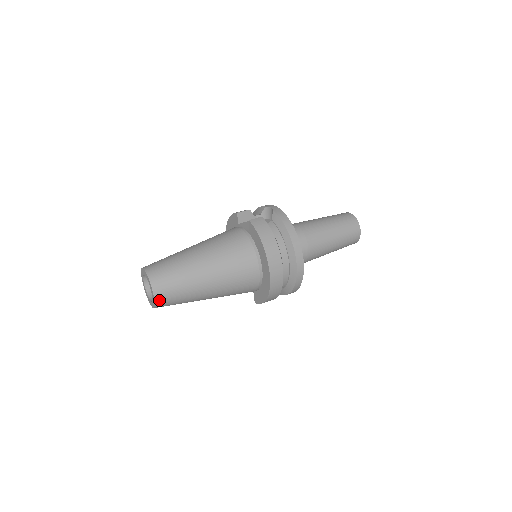
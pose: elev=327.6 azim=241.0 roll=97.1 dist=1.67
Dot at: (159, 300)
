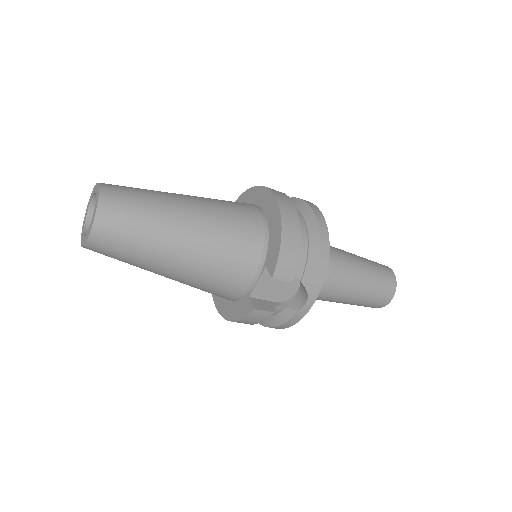
Dot at: (107, 192)
